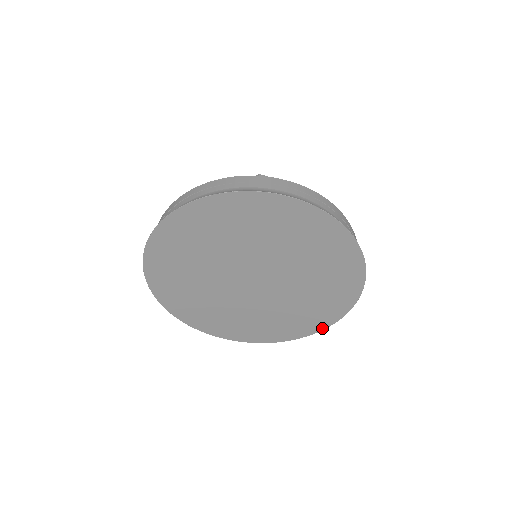
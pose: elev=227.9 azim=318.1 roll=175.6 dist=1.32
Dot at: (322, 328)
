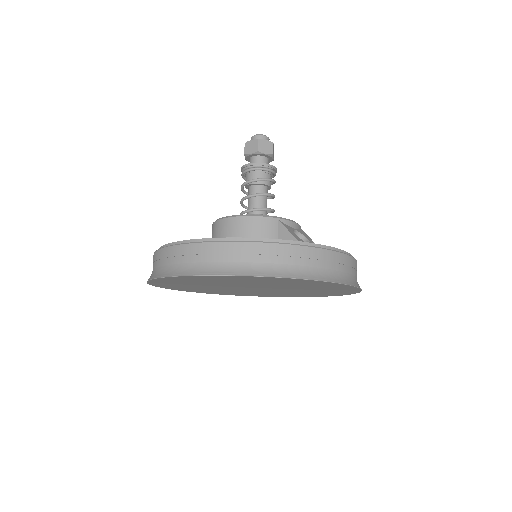
Dot at: (358, 291)
